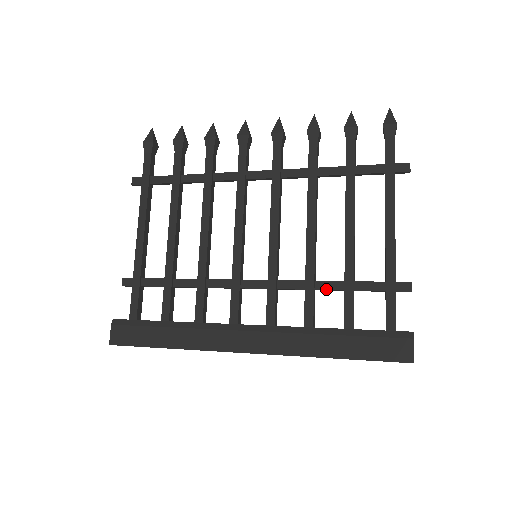
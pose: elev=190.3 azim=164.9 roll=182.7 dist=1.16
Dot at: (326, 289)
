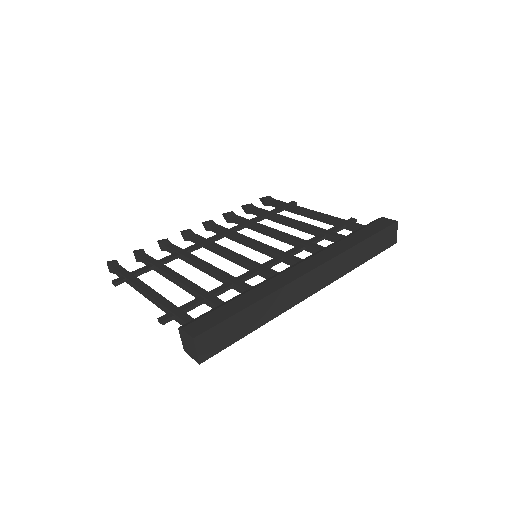
Dot at: (316, 240)
